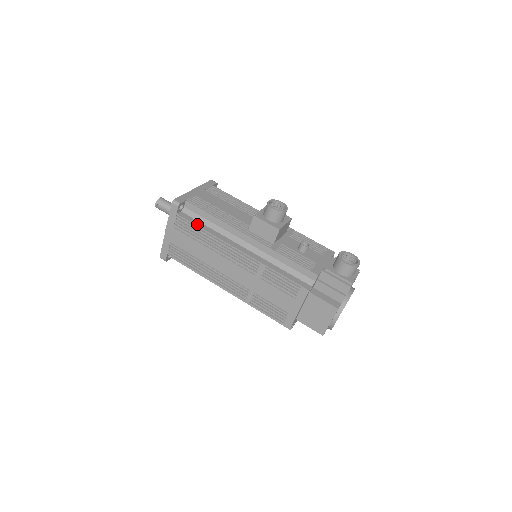
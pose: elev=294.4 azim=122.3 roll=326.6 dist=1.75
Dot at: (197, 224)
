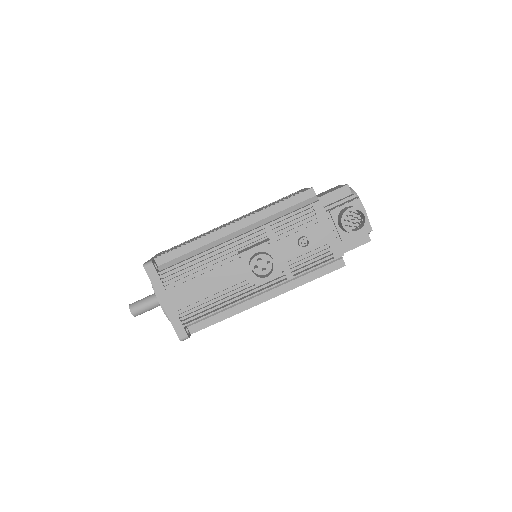
Dot at: (214, 322)
